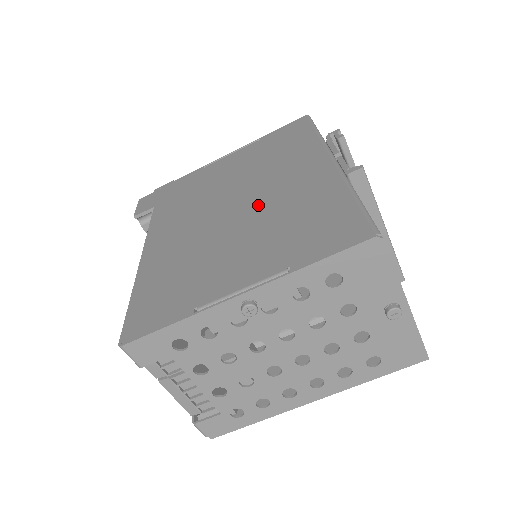
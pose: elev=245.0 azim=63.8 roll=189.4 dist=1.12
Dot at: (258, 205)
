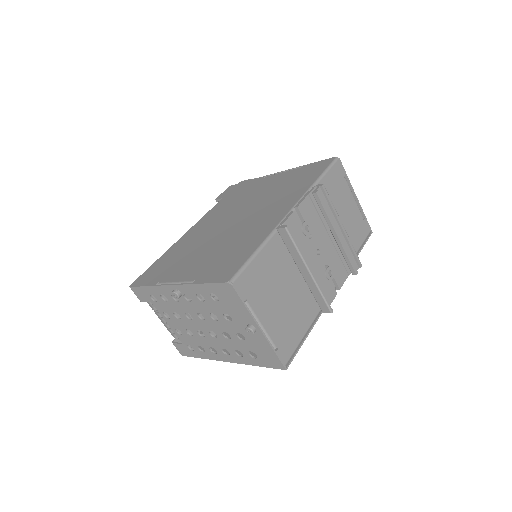
Dot at: (237, 228)
